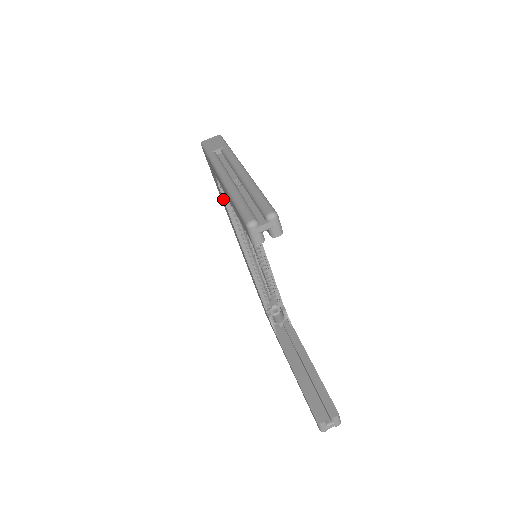
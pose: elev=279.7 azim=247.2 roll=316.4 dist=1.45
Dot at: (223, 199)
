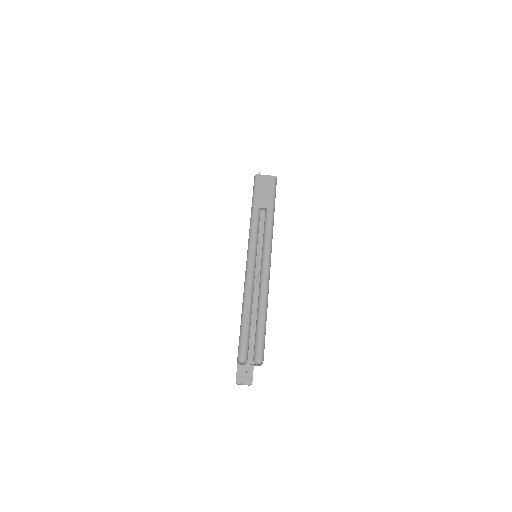
Dot at: occluded
